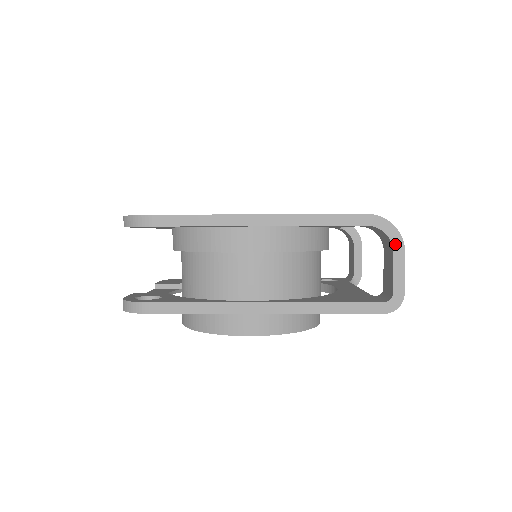
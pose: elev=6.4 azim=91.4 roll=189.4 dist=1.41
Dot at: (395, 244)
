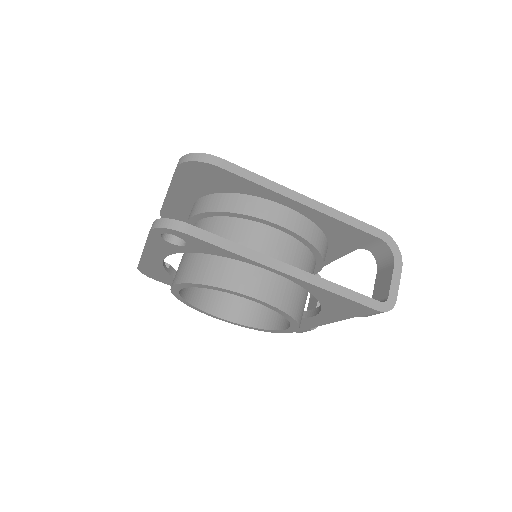
Dot at: (396, 260)
